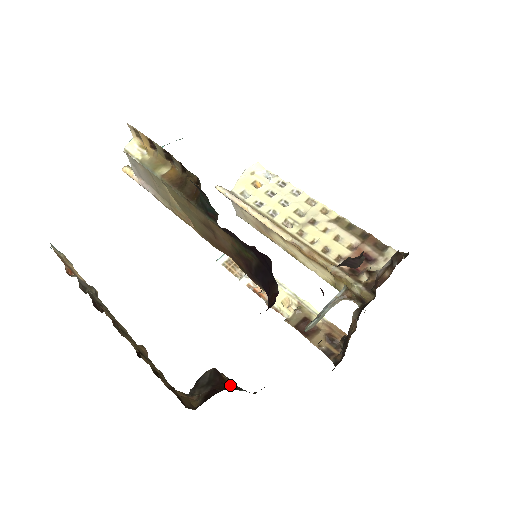
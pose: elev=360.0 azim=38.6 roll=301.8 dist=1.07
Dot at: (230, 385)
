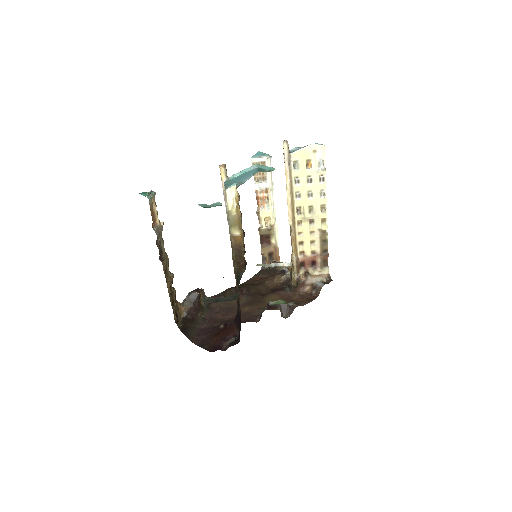
Dot at: (201, 305)
